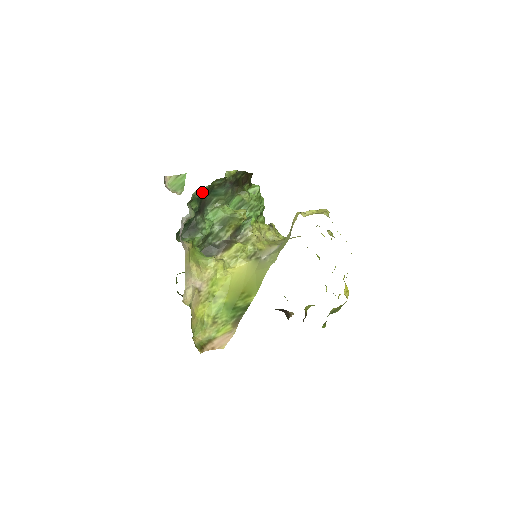
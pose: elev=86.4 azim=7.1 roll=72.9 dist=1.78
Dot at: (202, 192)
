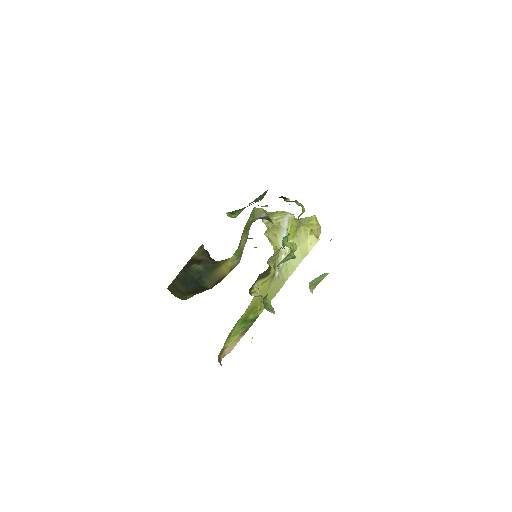
Dot at: occluded
